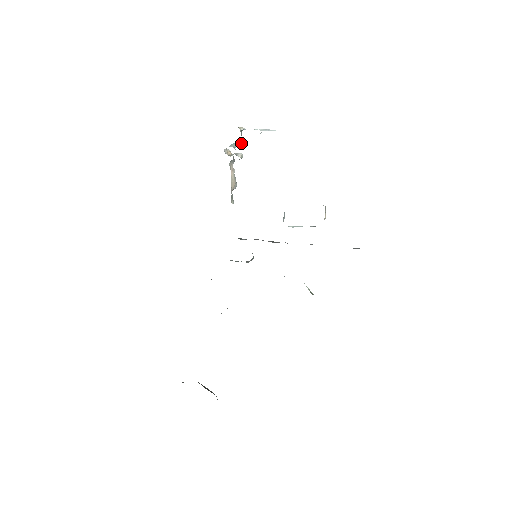
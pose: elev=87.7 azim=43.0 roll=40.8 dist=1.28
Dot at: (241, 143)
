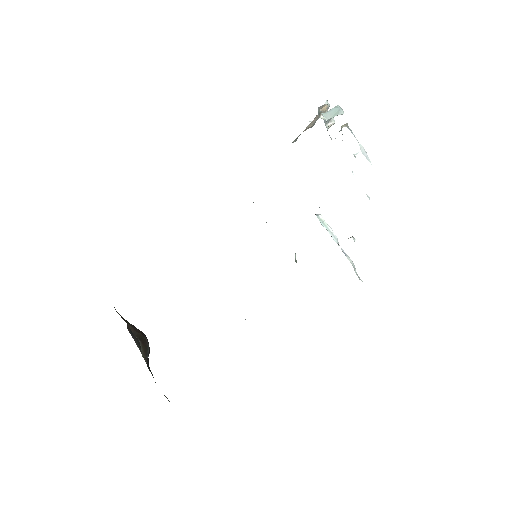
Dot at: (342, 114)
